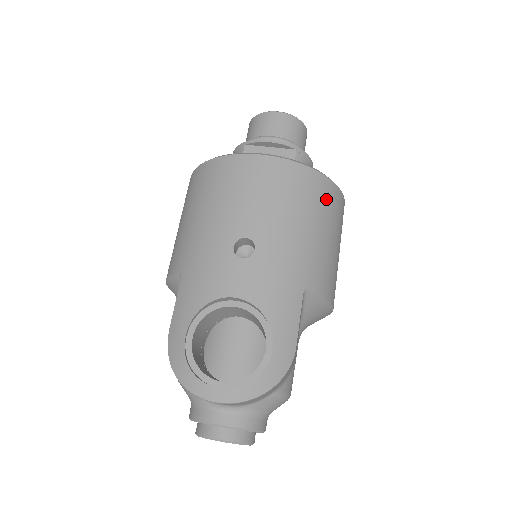
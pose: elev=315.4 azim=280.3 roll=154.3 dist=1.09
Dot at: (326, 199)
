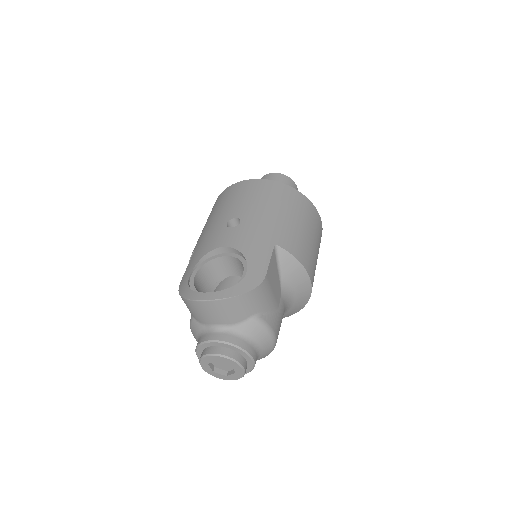
Dot at: (296, 202)
